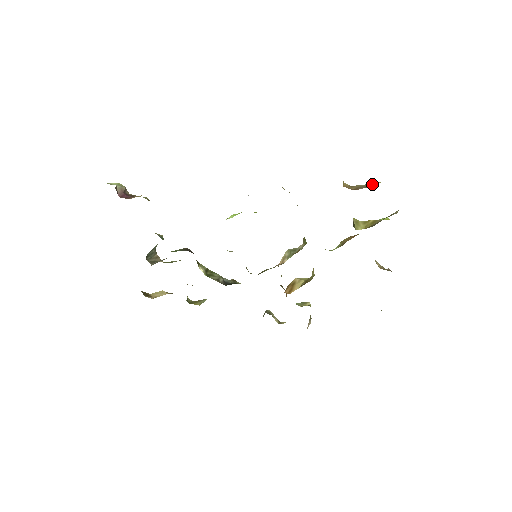
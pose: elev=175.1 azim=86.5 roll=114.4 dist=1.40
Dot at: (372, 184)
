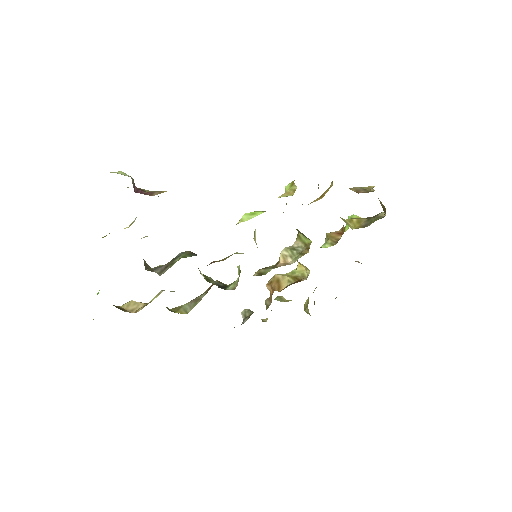
Dot at: (367, 188)
